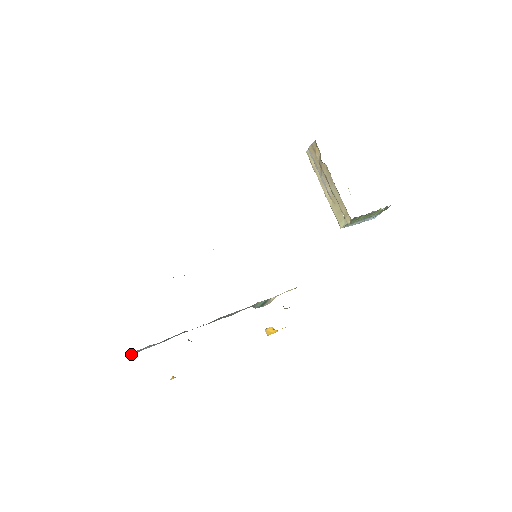
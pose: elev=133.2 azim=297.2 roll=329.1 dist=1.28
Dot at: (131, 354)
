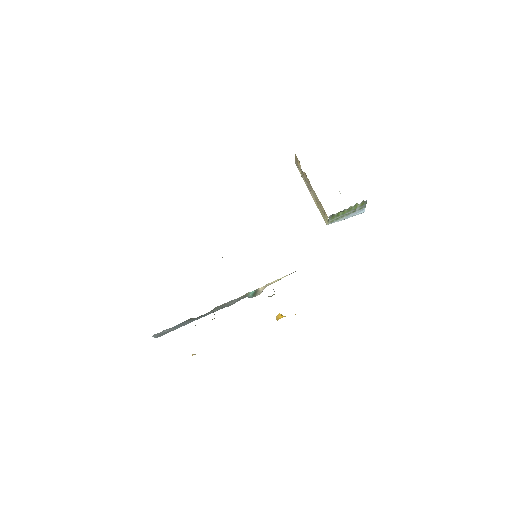
Dot at: (155, 337)
